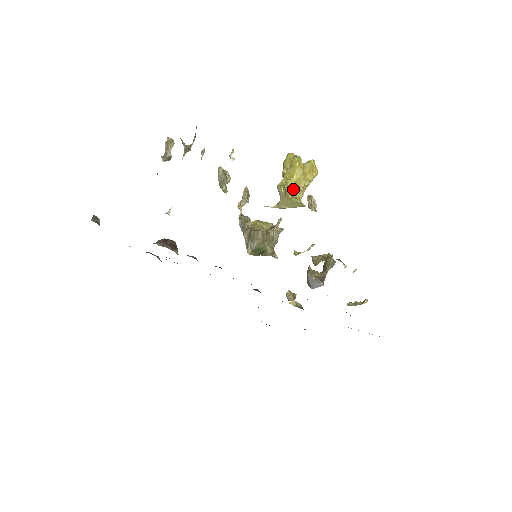
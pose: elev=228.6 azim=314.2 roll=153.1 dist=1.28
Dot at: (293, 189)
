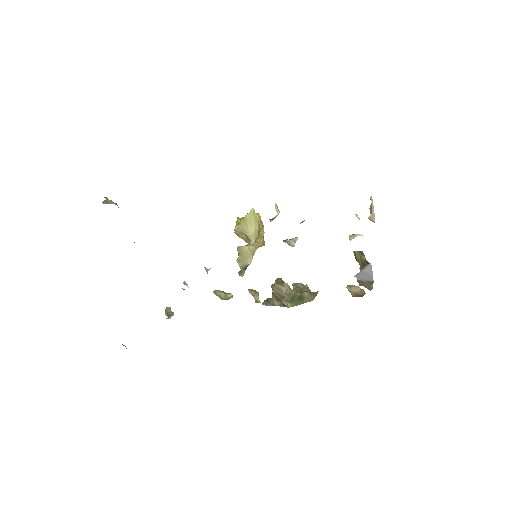
Dot at: occluded
